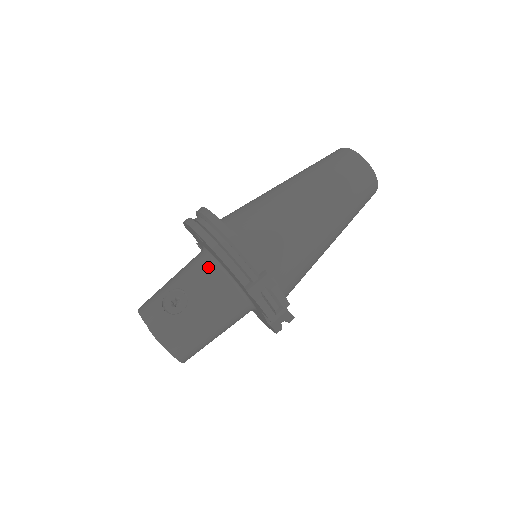
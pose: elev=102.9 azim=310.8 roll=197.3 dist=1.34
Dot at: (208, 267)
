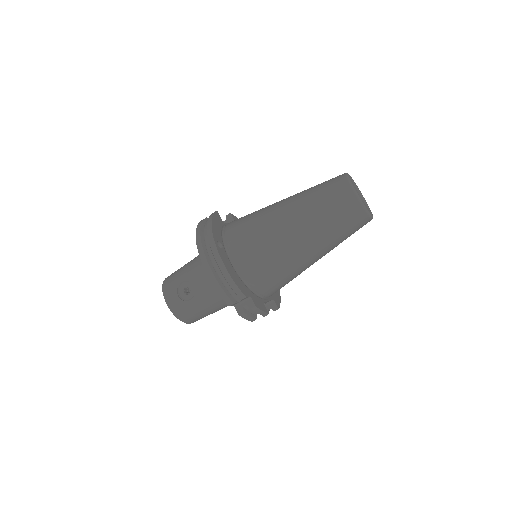
Dot at: occluded
